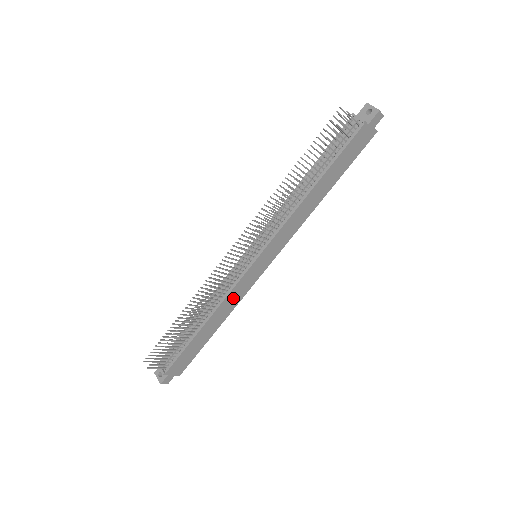
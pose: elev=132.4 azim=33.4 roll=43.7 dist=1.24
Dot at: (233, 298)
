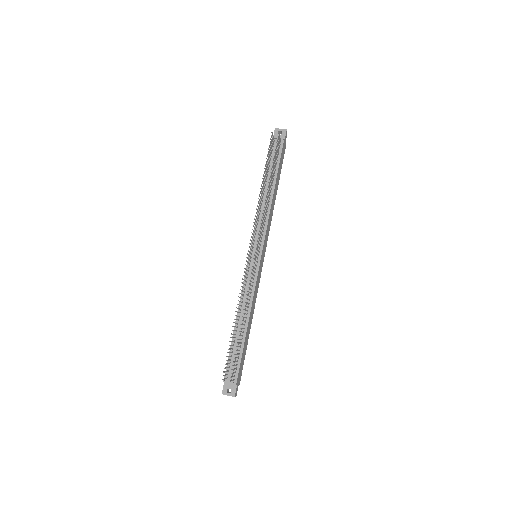
Dot at: (255, 295)
